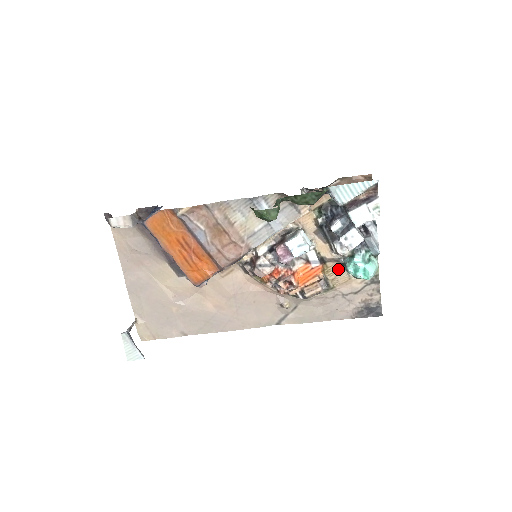
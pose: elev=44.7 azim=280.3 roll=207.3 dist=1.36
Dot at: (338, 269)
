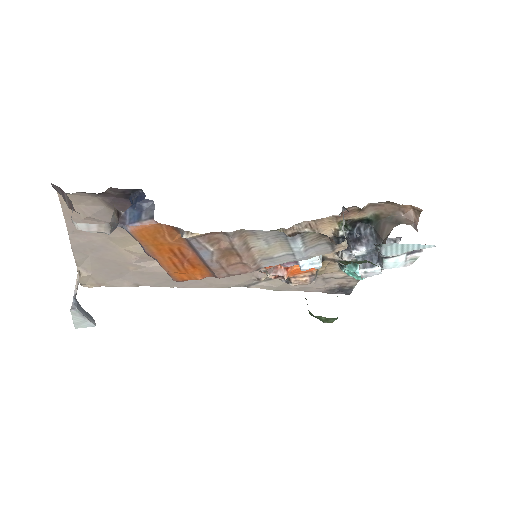
Dot at: (332, 265)
